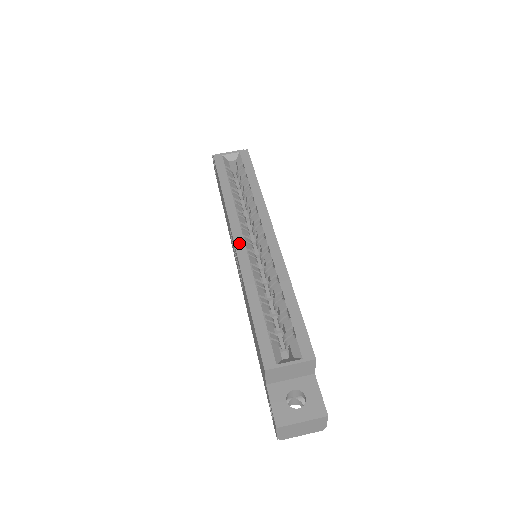
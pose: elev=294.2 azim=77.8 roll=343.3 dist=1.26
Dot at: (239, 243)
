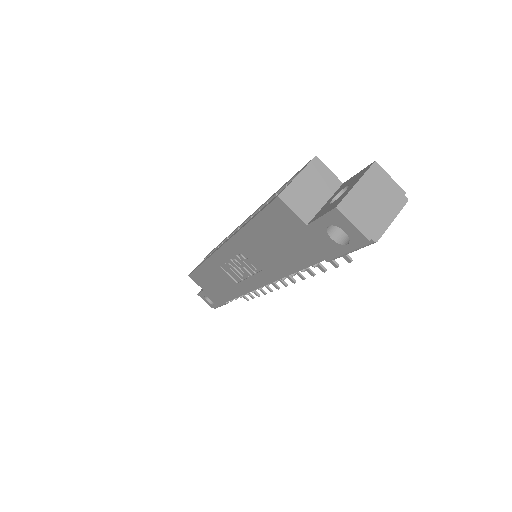
Dot at: occluded
